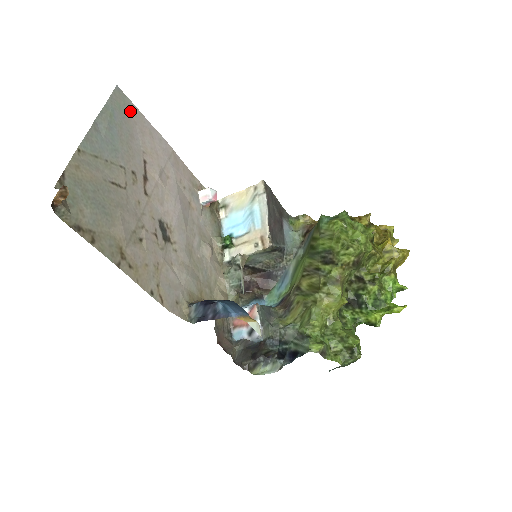
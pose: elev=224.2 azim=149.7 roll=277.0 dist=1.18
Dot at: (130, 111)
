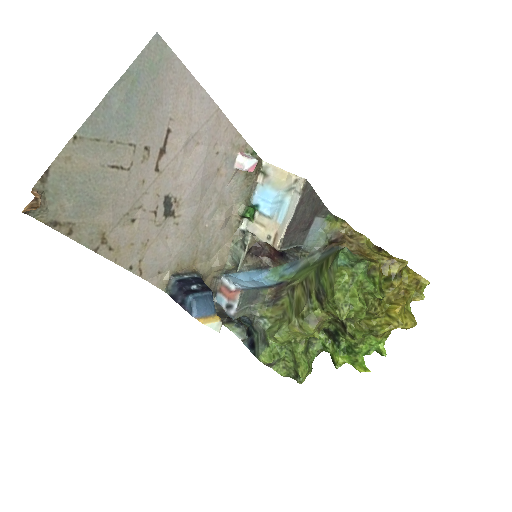
Dot at: (167, 67)
